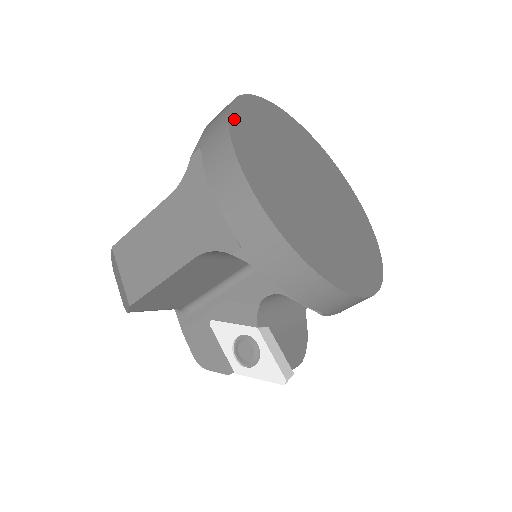
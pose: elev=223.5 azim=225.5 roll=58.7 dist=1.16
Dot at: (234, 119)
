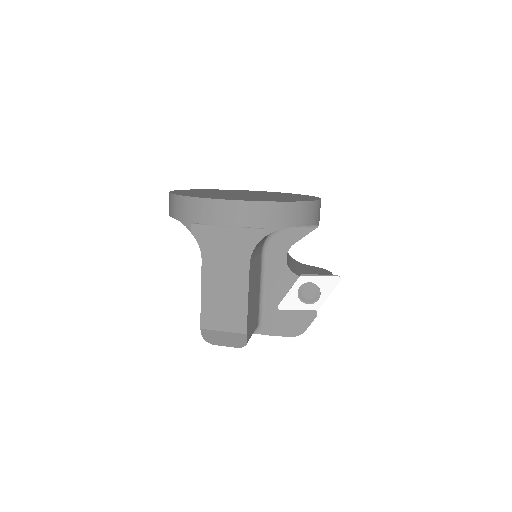
Dot at: occluded
